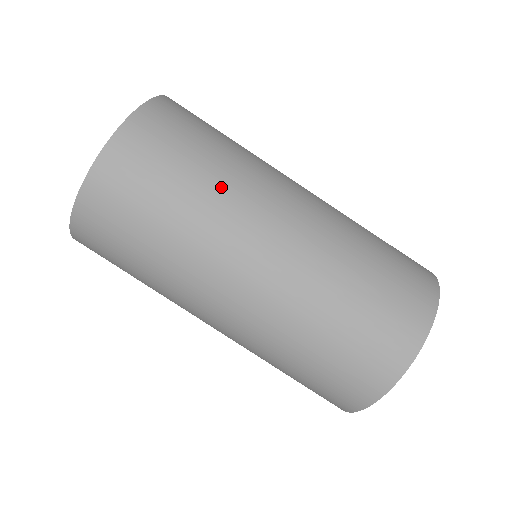
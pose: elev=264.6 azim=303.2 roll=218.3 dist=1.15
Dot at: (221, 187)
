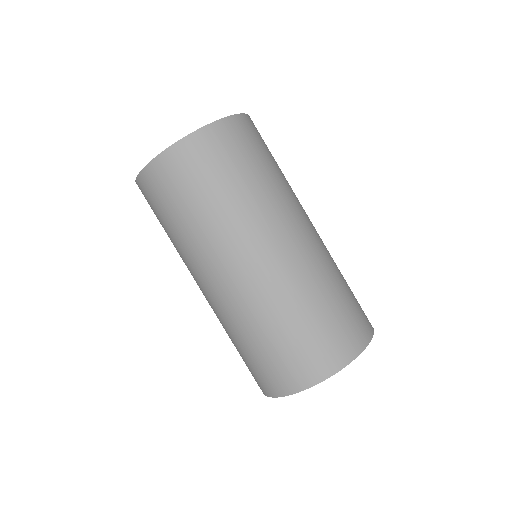
Dot at: (232, 211)
